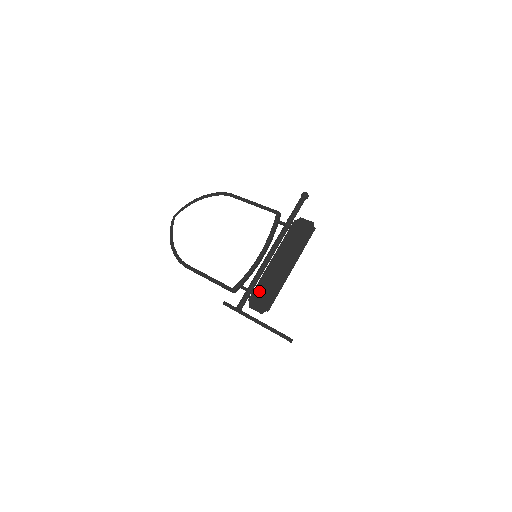
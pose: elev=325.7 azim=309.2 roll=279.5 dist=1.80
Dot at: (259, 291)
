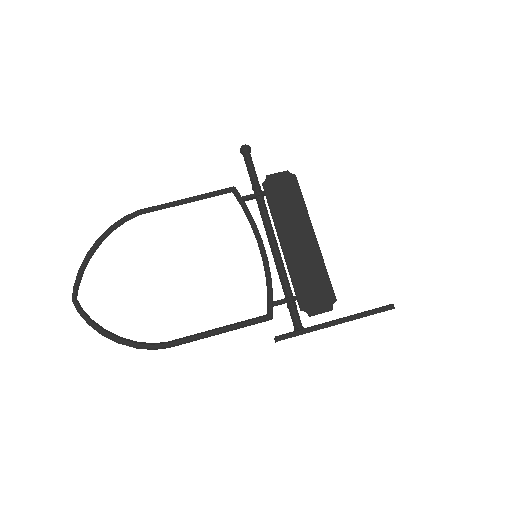
Dot at: (304, 289)
